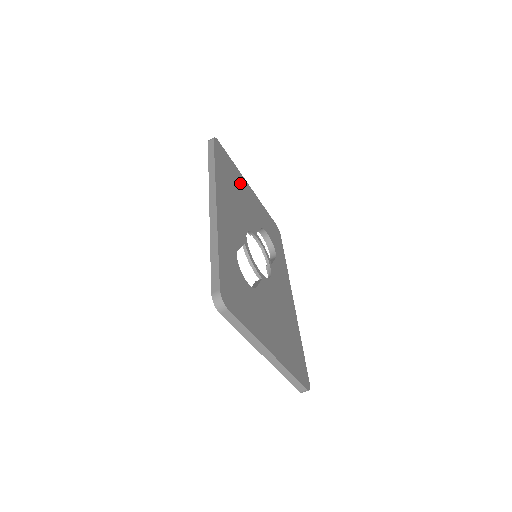
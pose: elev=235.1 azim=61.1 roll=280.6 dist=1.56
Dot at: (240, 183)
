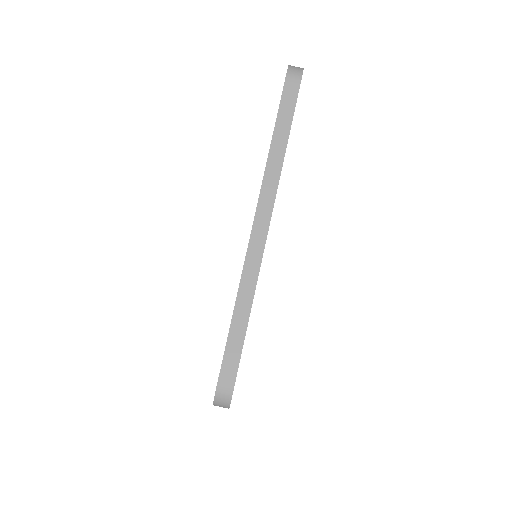
Dot at: occluded
